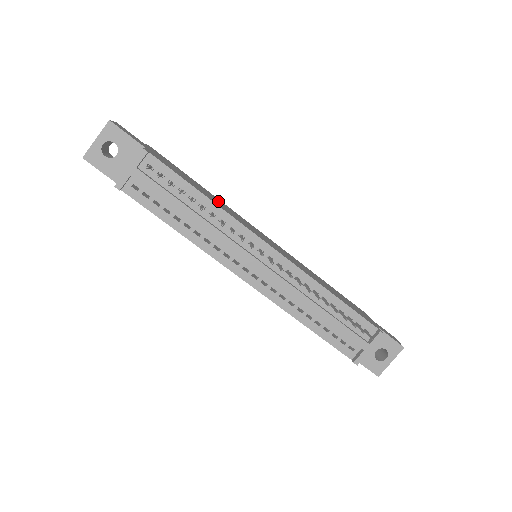
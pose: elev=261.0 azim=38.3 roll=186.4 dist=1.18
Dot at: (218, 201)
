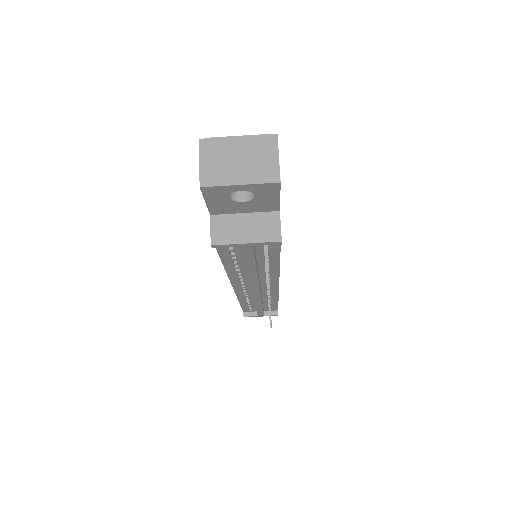
Dot at: occluded
